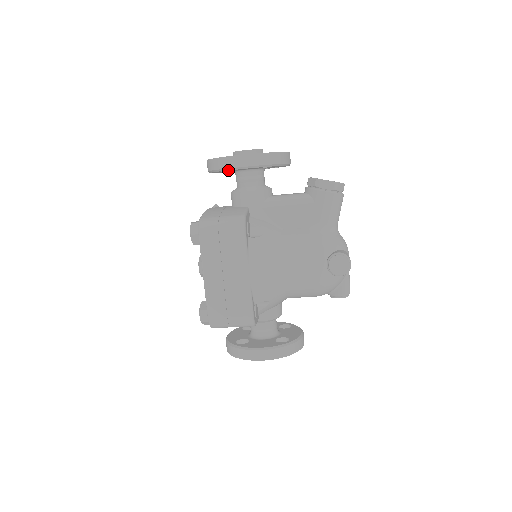
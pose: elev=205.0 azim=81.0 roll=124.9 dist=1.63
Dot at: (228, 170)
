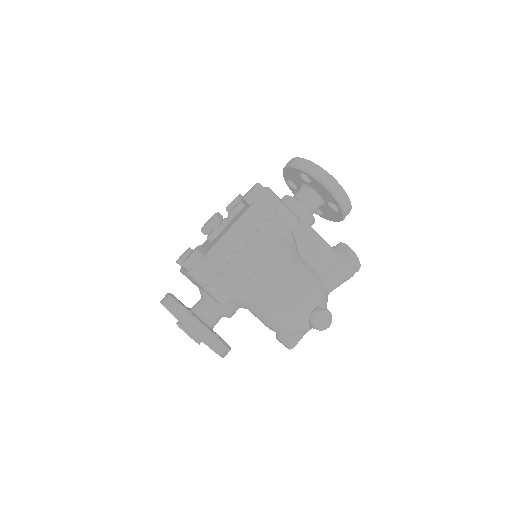
Dot at: (315, 179)
